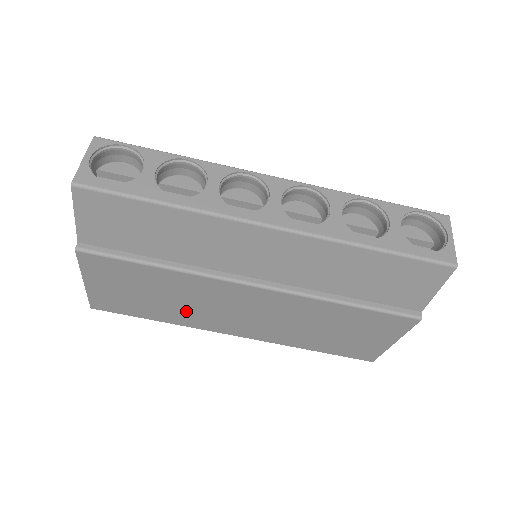
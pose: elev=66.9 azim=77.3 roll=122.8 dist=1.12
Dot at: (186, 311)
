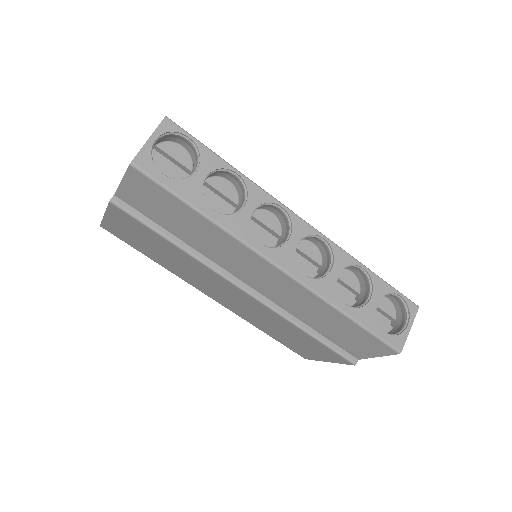
Dot at: (179, 269)
